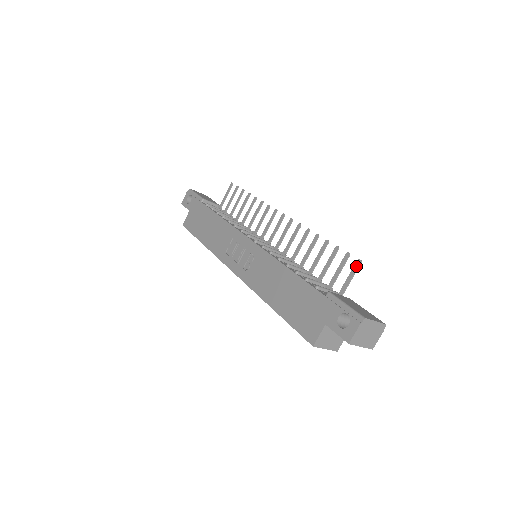
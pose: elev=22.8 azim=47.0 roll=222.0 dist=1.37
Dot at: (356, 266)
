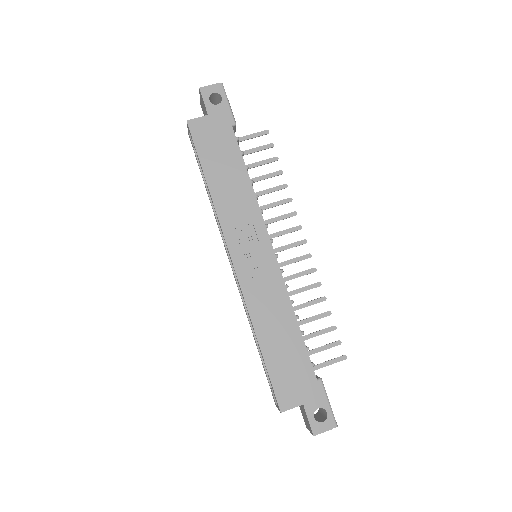
Dot at: (340, 359)
